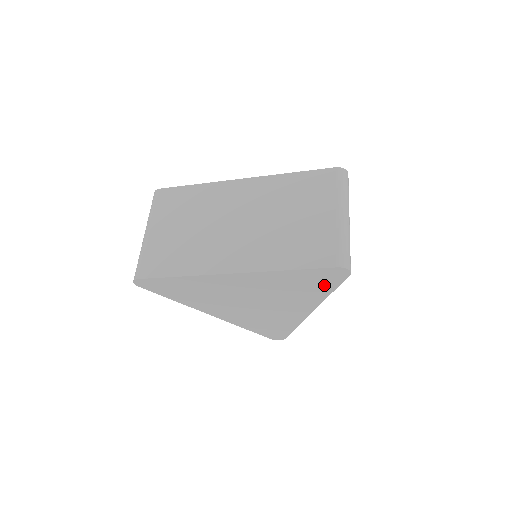
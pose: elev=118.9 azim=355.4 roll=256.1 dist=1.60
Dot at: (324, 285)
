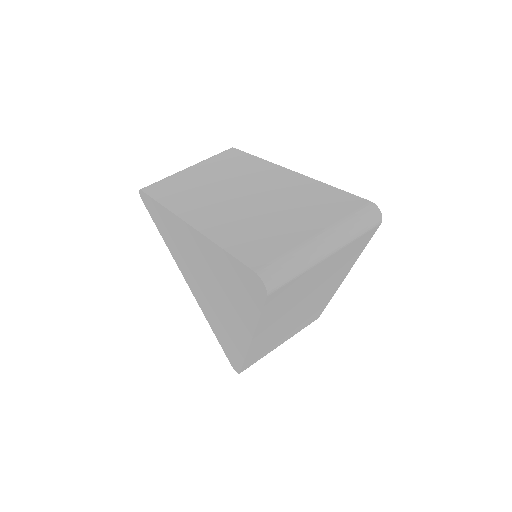
Dot at: (251, 298)
